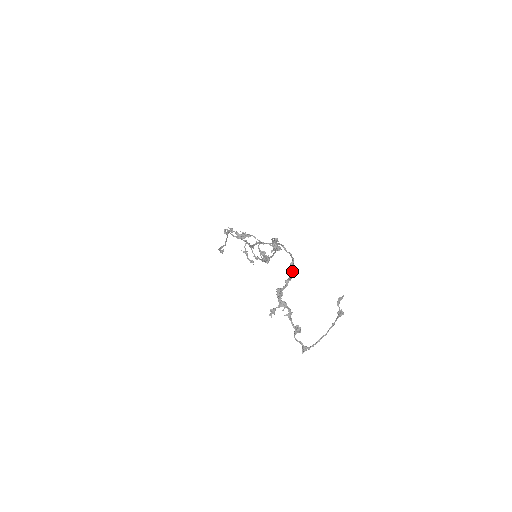
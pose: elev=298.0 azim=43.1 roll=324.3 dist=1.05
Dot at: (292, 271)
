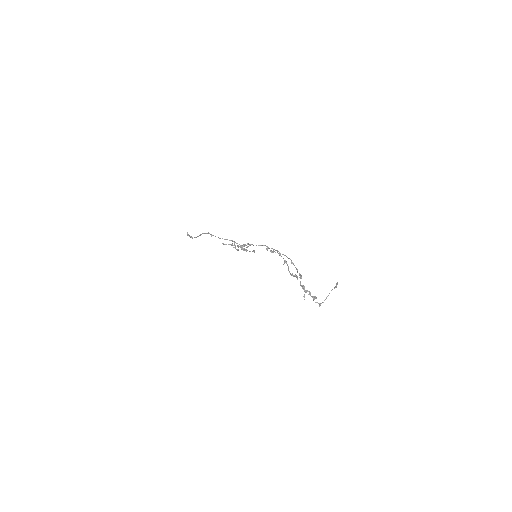
Dot at: (297, 269)
